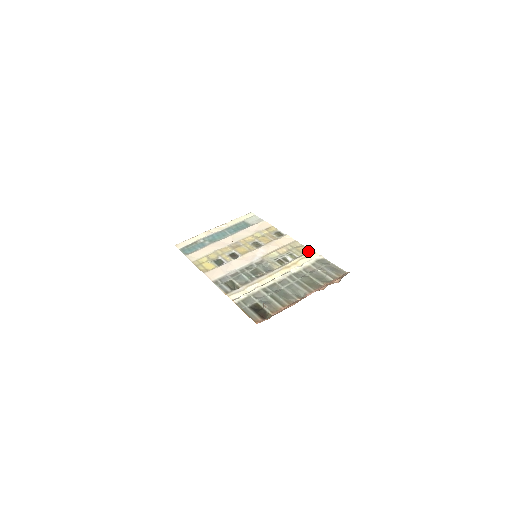
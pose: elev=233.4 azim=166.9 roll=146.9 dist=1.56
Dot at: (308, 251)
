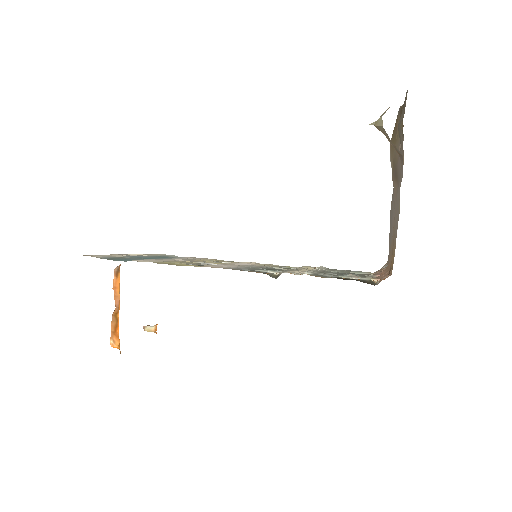
Dot at: occluded
